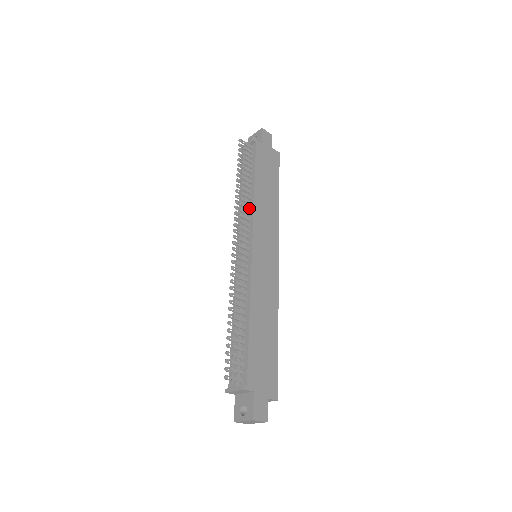
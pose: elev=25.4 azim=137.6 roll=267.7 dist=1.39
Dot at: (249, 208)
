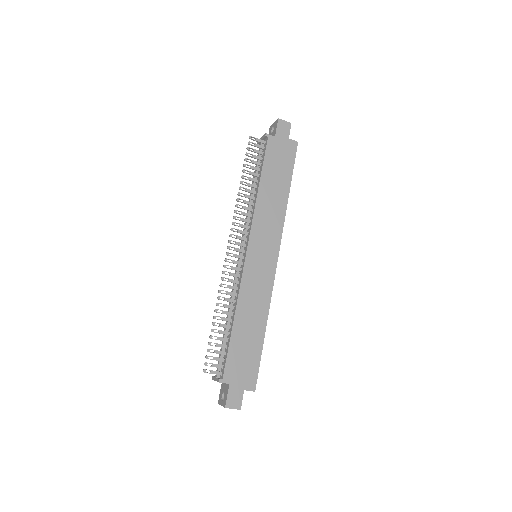
Dot at: (251, 210)
